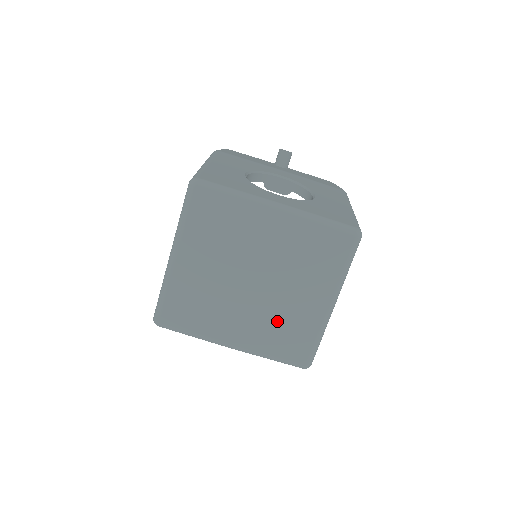
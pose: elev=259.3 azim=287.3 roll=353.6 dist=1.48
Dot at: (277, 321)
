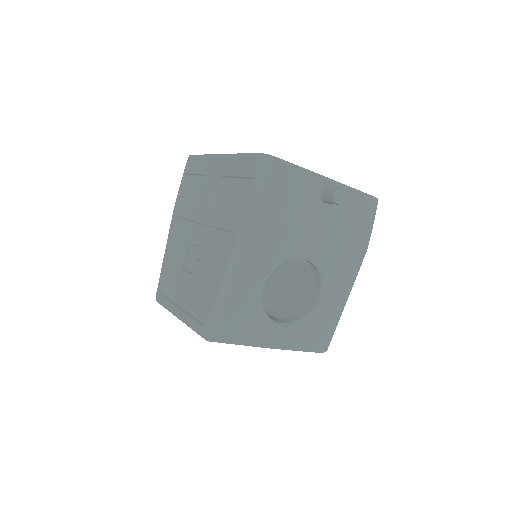
Dot at: occluded
